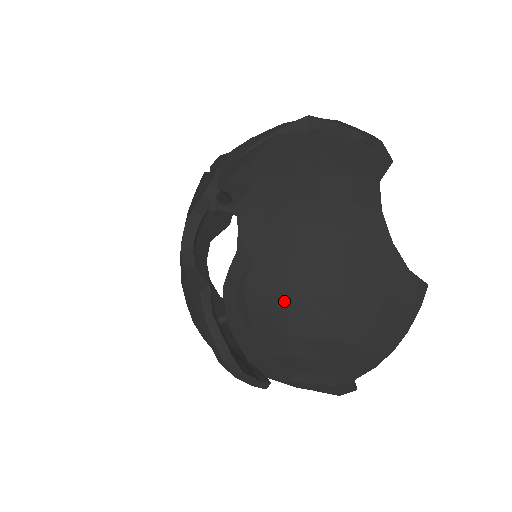
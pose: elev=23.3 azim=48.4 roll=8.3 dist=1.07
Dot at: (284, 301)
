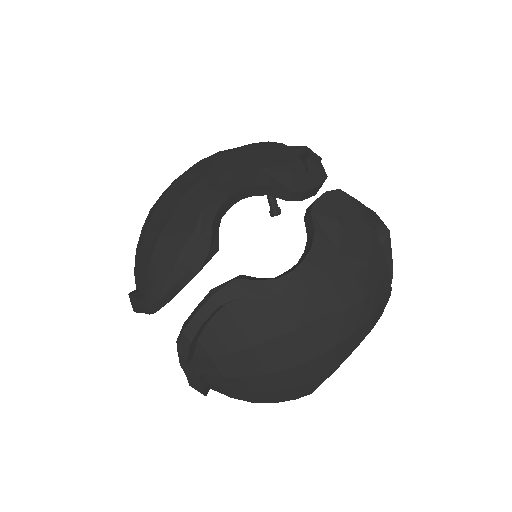
Dot at: (260, 339)
